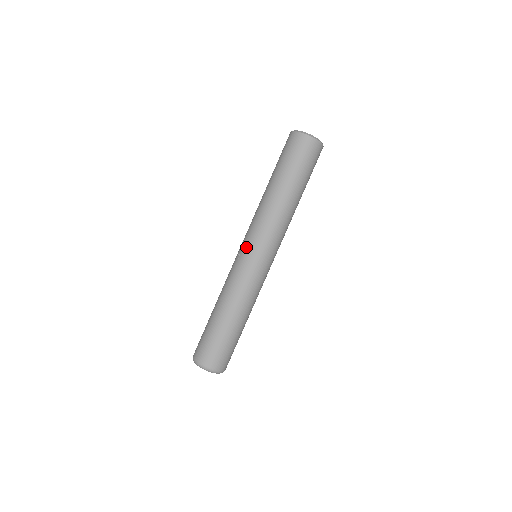
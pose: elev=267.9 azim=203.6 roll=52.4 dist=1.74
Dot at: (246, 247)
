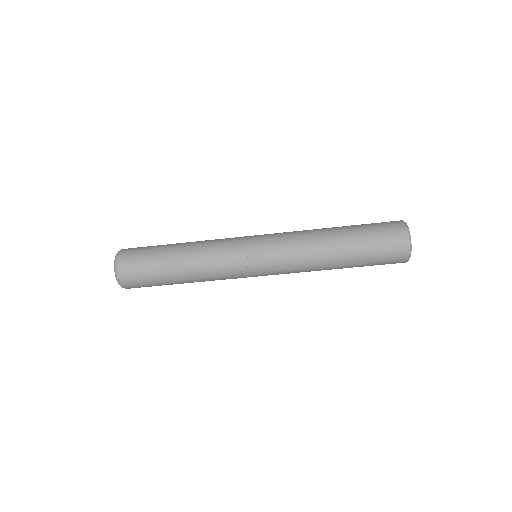
Dot at: (260, 264)
